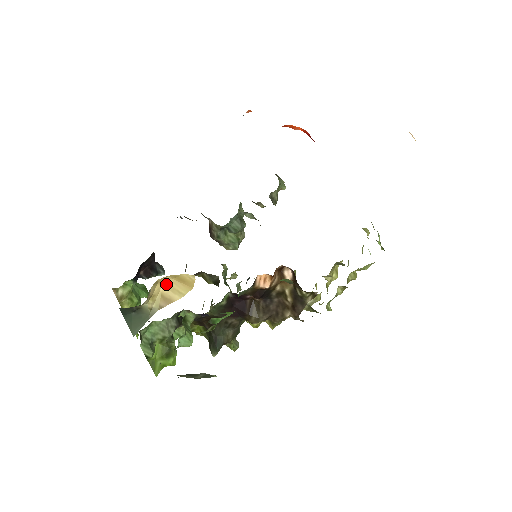
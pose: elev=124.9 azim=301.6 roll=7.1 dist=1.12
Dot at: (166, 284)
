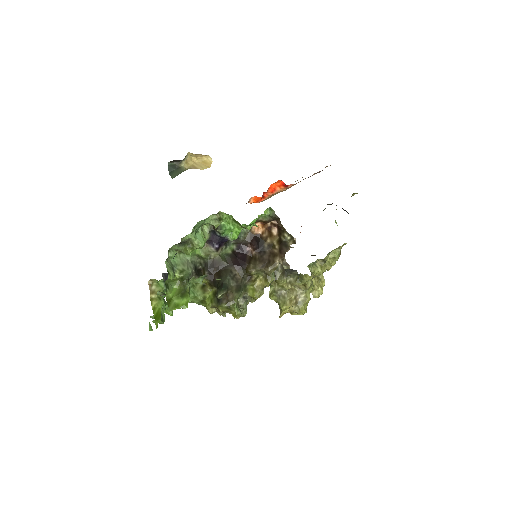
Dot at: (196, 163)
